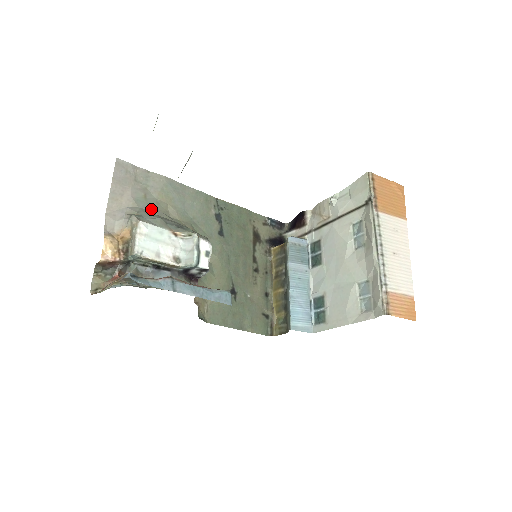
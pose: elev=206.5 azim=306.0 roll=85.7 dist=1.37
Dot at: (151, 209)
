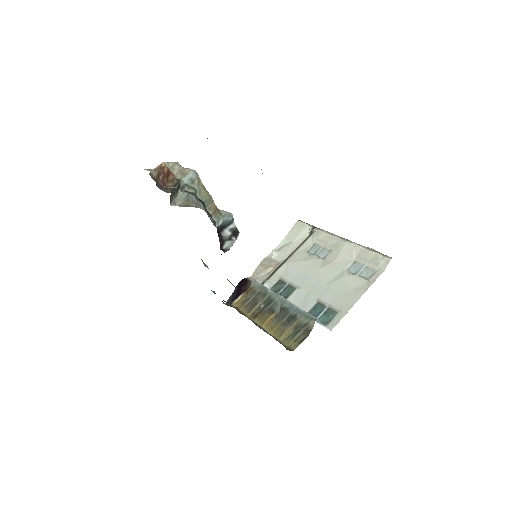
Dot at: occluded
